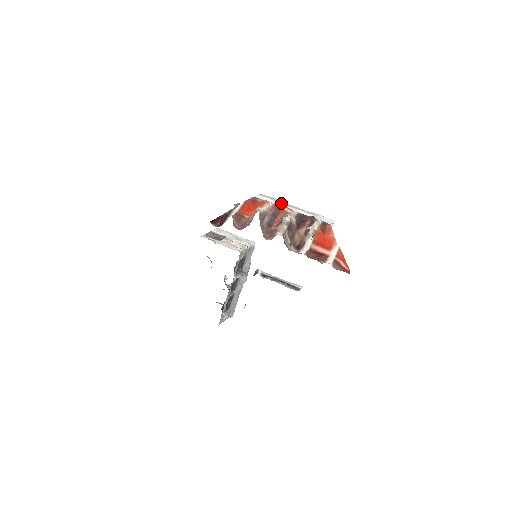
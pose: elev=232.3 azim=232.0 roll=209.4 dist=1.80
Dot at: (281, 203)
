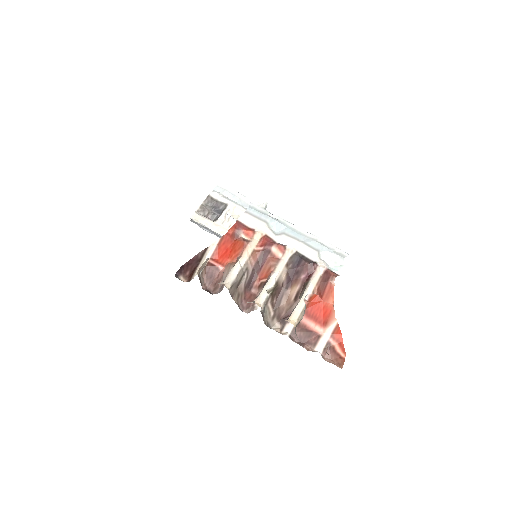
Dot at: (275, 226)
